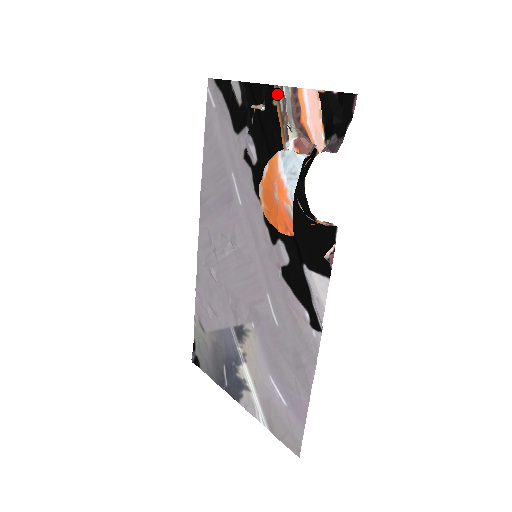
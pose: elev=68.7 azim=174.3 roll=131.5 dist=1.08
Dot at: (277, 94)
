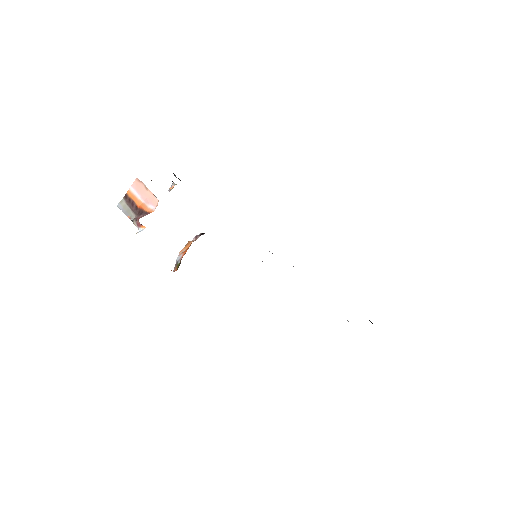
Dot at: occluded
